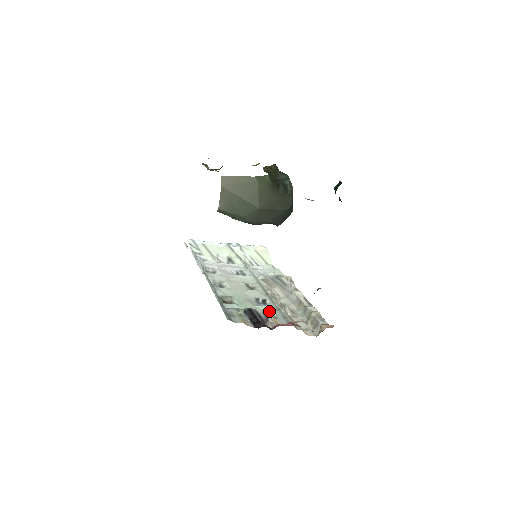
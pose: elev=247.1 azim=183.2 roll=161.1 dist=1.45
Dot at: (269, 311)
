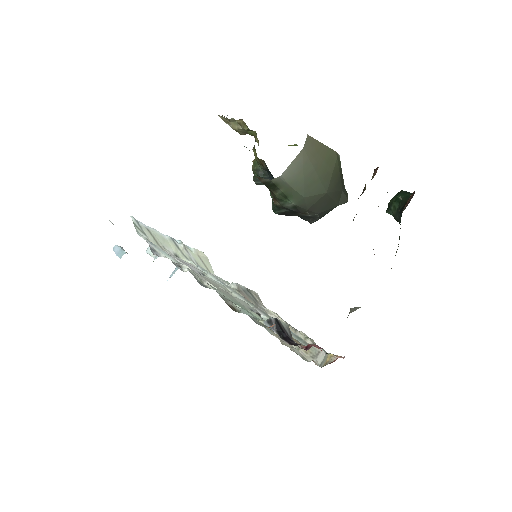
Dot at: occluded
